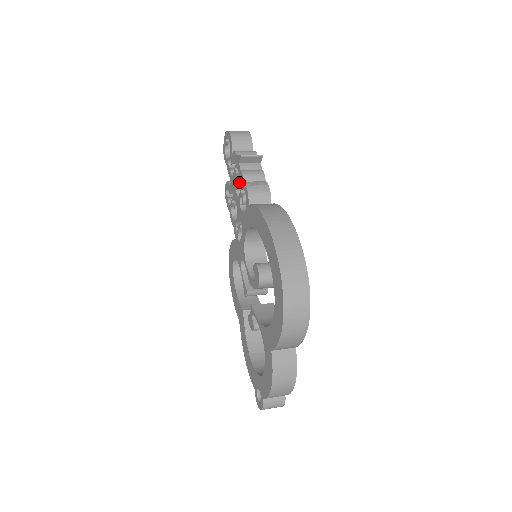
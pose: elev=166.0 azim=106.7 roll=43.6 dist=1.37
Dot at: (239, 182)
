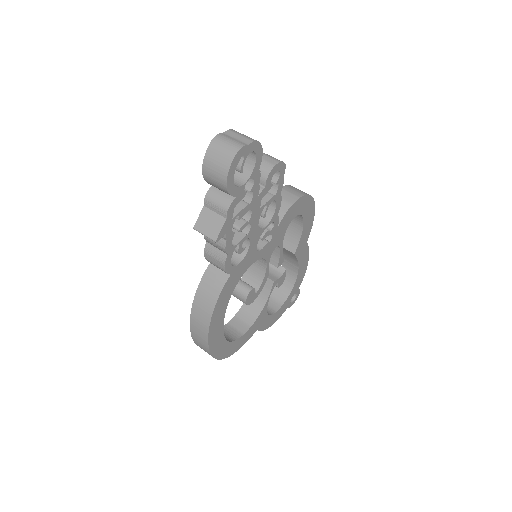
Dot at: occluded
